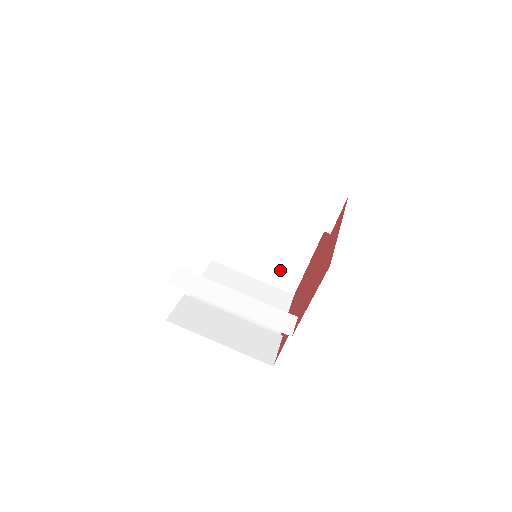
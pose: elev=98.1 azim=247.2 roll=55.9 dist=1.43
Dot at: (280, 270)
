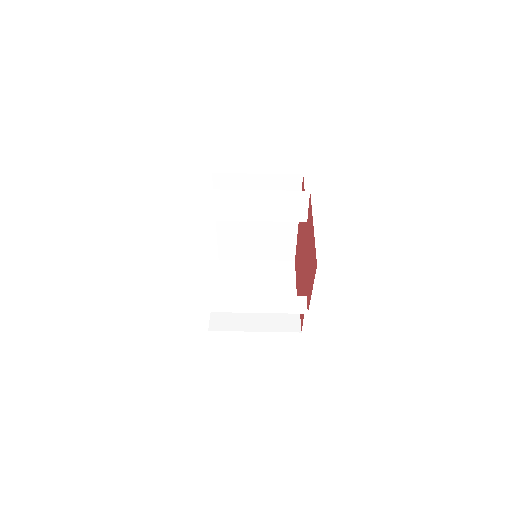
Dot at: (276, 247)
